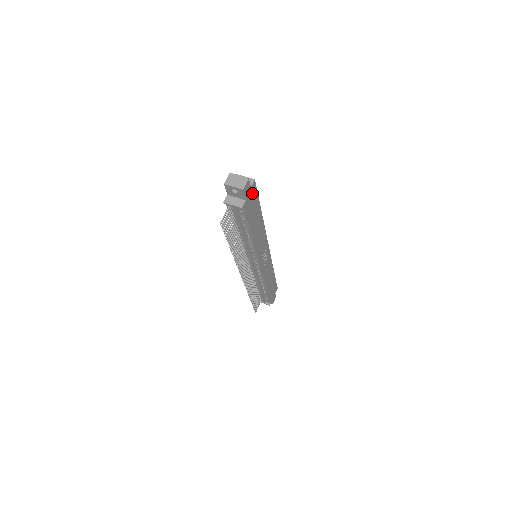
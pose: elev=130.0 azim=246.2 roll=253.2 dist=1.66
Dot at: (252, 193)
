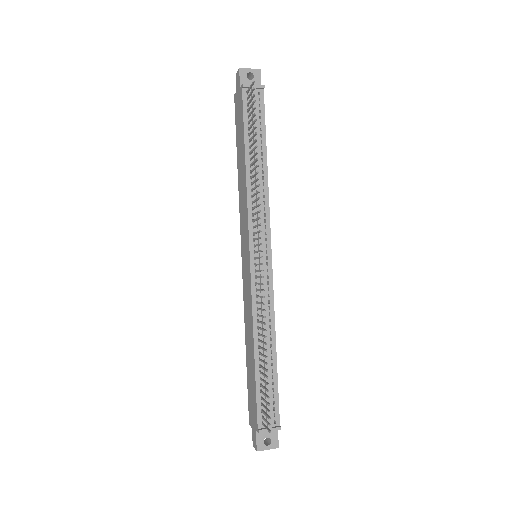
Dot at: occluded
